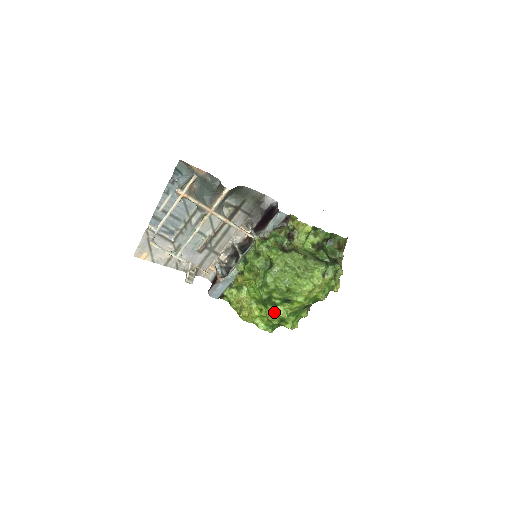
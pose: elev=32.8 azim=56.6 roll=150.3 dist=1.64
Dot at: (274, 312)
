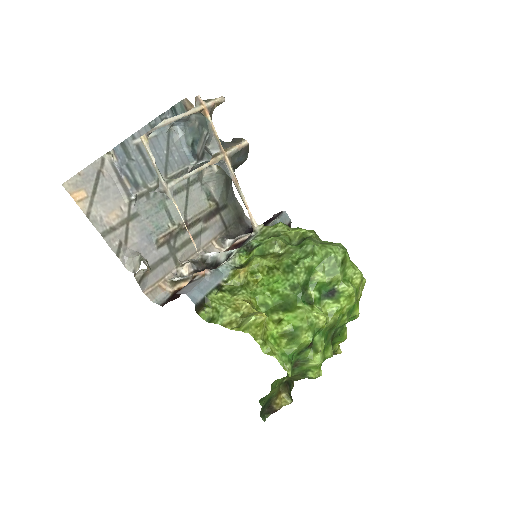
Dot at: (311, 312)
